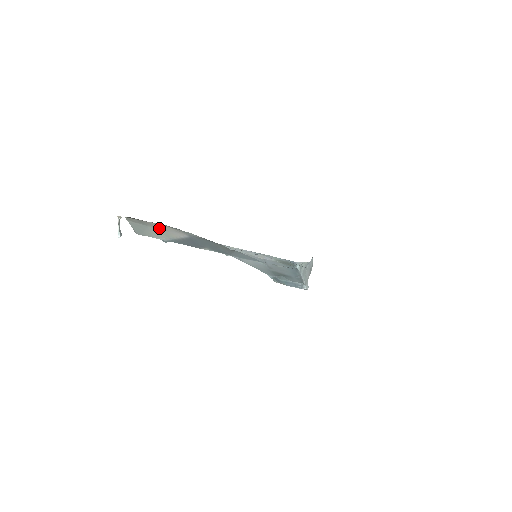
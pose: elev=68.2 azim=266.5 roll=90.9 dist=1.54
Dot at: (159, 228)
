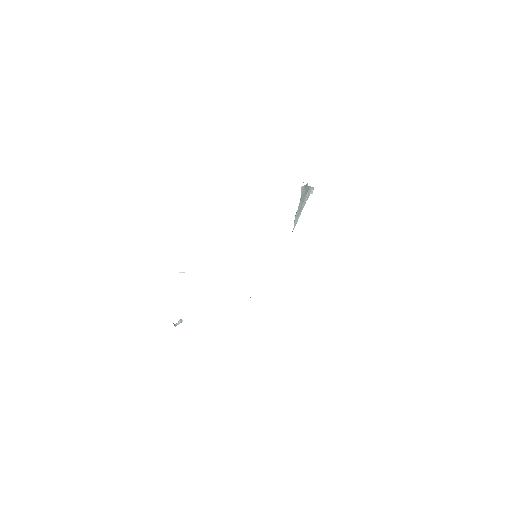
Dot at: occluded
